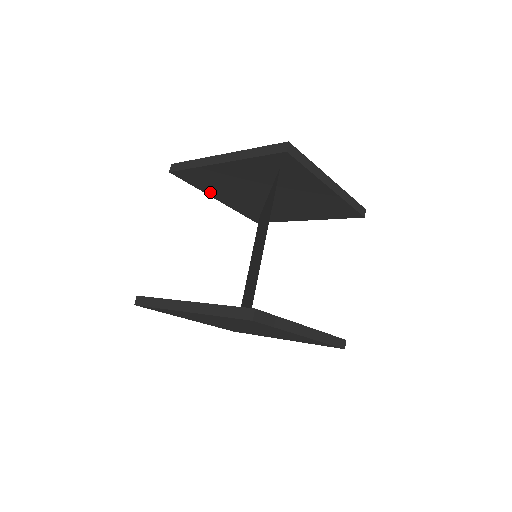
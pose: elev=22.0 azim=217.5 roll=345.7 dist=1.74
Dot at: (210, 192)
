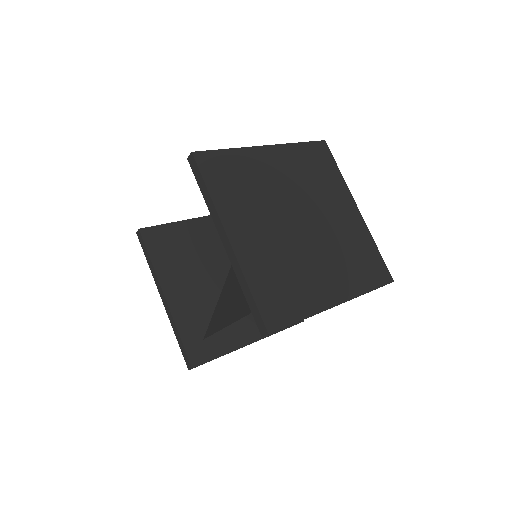
Dot at: occluded
